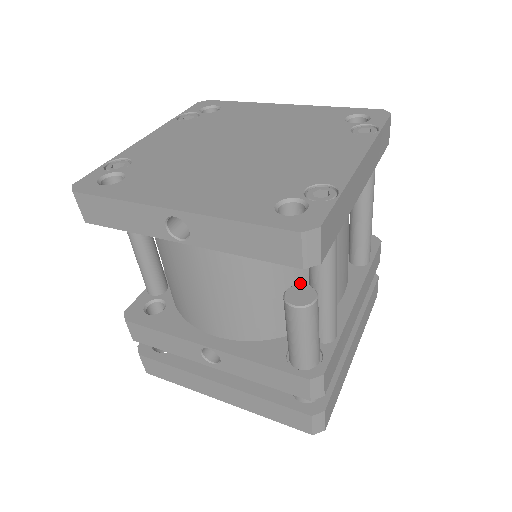
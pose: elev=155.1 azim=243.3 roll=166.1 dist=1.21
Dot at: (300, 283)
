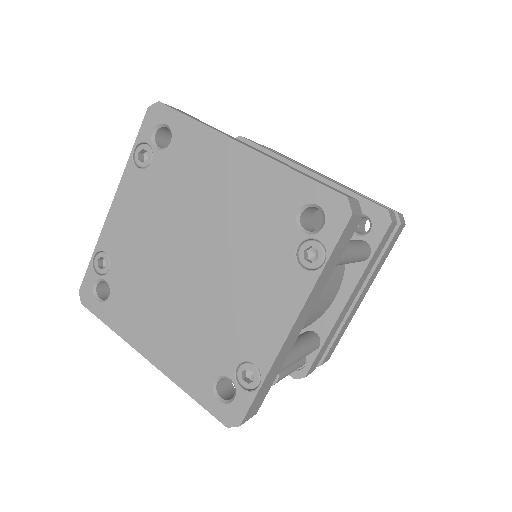
Dot at: occluded
